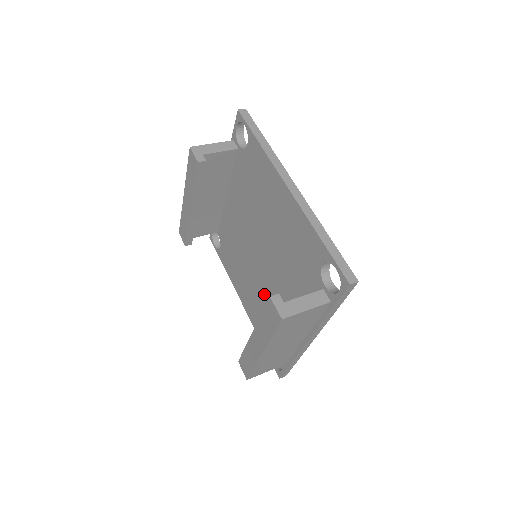
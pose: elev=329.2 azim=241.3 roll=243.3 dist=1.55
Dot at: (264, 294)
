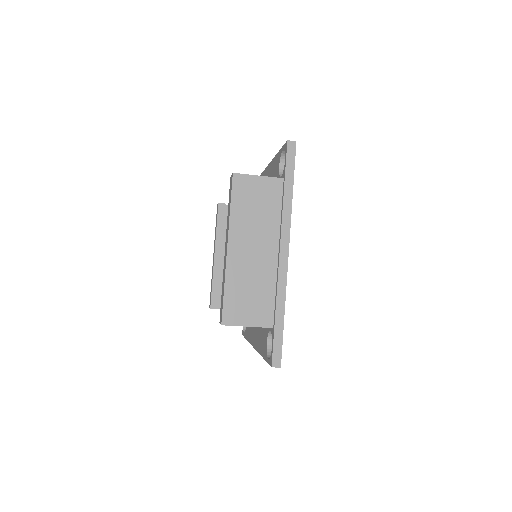
Dot at: occluded
